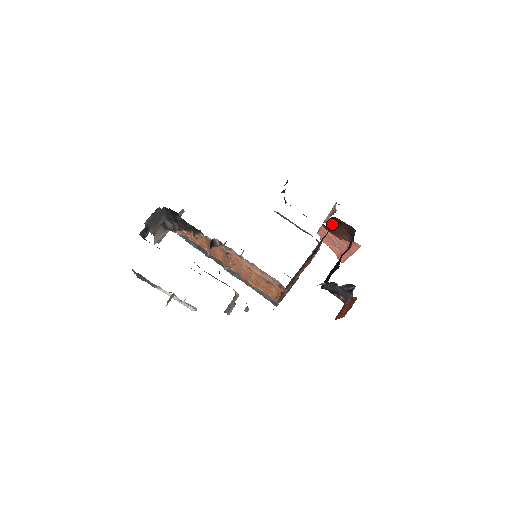
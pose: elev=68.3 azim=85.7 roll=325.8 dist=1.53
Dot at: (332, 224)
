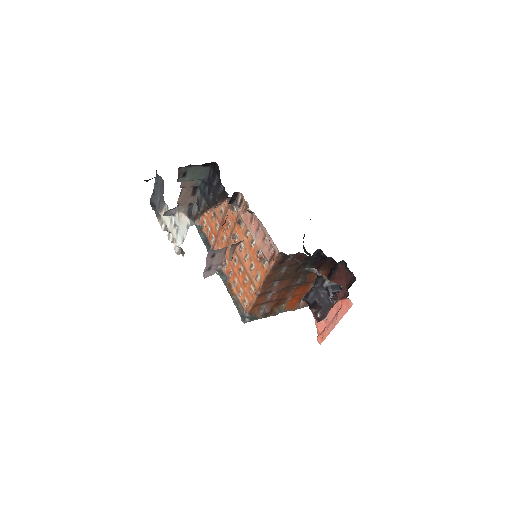
Dot at: (335, 273)
